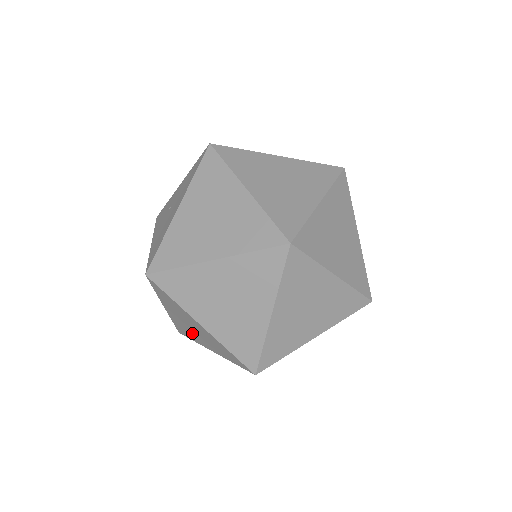
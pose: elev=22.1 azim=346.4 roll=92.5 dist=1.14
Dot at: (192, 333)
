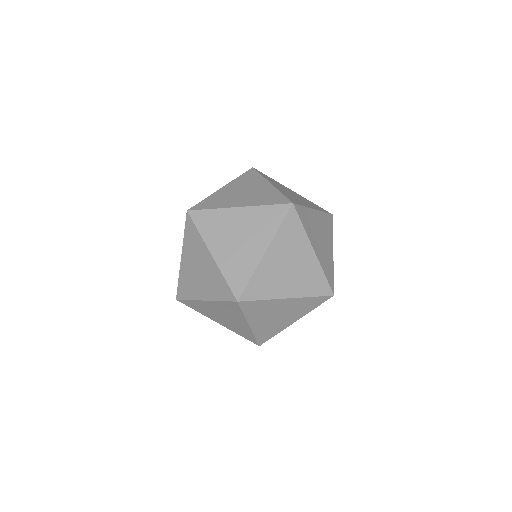
Dot at: (194, 282)
